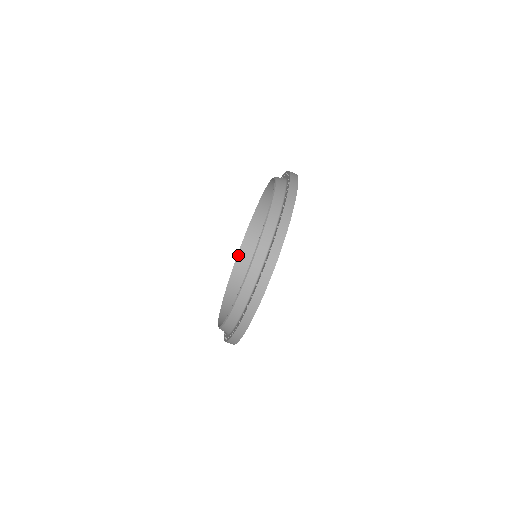
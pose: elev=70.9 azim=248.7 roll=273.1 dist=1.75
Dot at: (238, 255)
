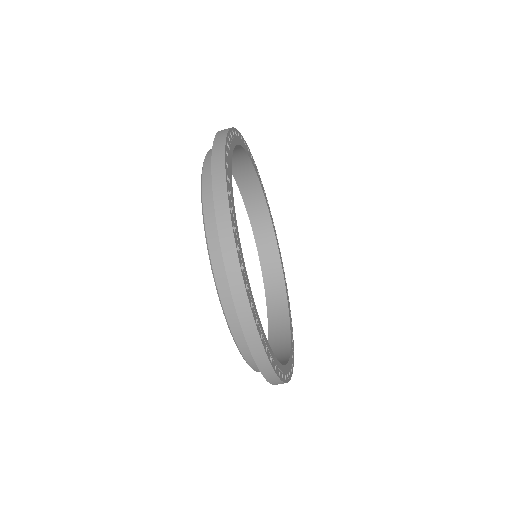
Dot at: (265, 290)
